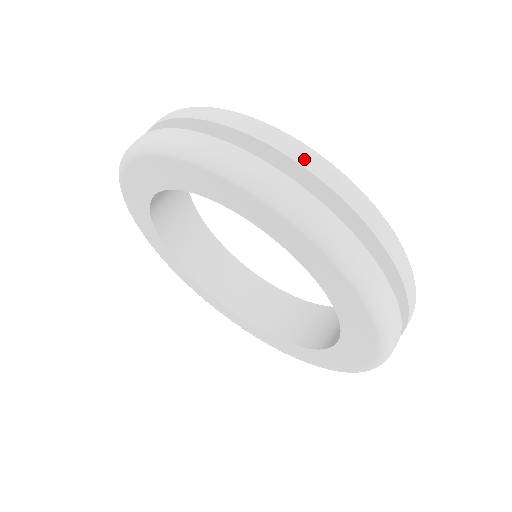
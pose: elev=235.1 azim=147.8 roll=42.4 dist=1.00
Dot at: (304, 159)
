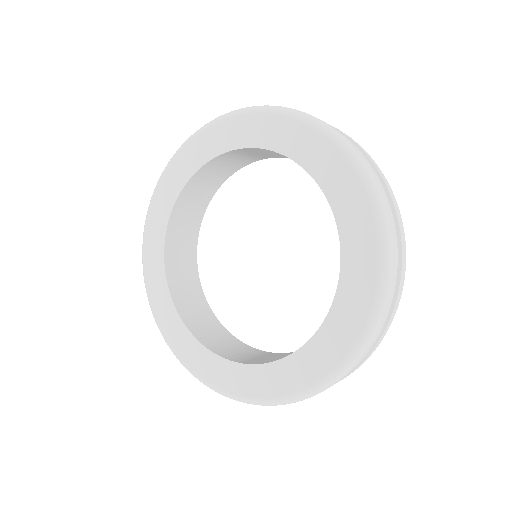
Dot at: (399, 218)
